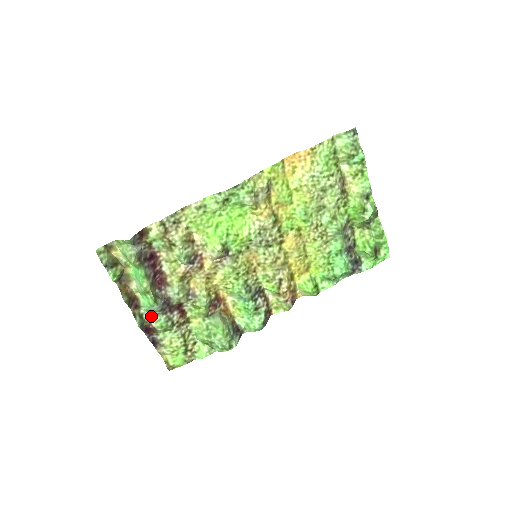
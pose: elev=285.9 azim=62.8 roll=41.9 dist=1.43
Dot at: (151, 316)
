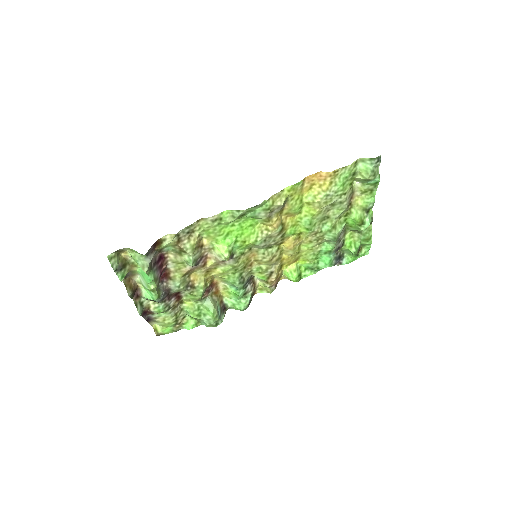
Dot at: (150, 303)
